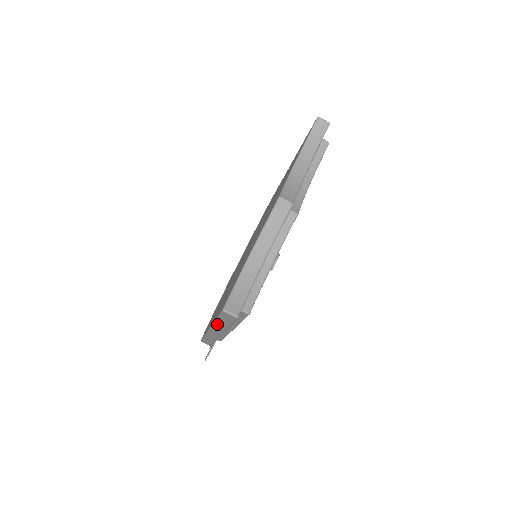
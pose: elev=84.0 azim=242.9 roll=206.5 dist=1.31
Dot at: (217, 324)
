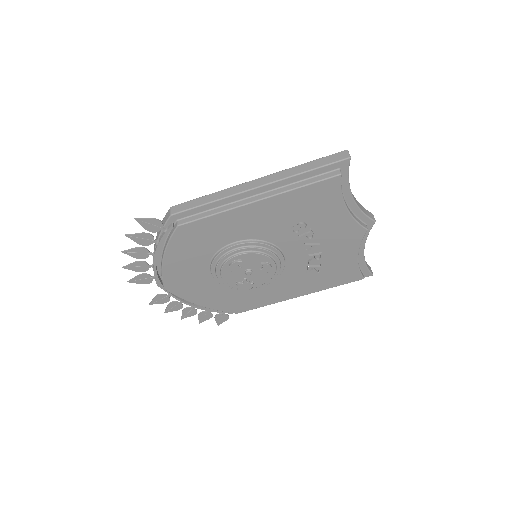
Dot at: (293, 169)
